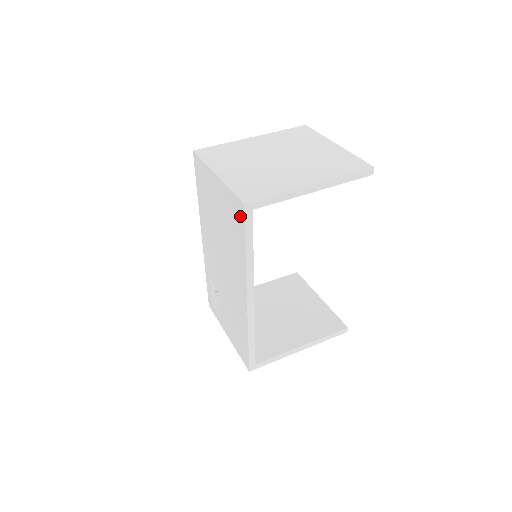
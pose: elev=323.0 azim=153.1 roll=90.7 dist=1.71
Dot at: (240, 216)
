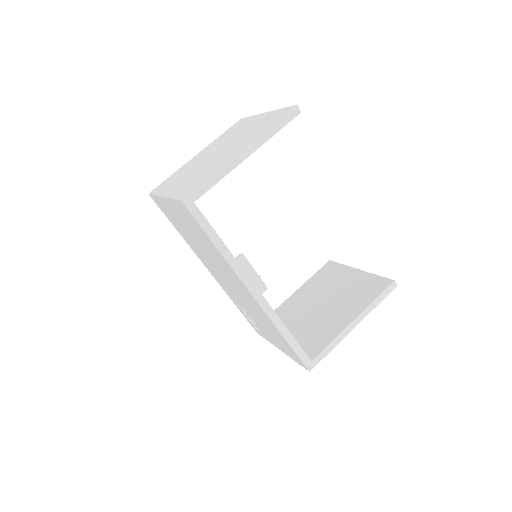
Dot at: (189, 216)
